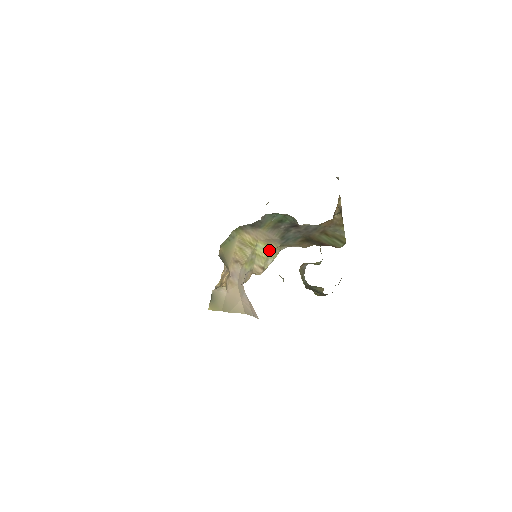
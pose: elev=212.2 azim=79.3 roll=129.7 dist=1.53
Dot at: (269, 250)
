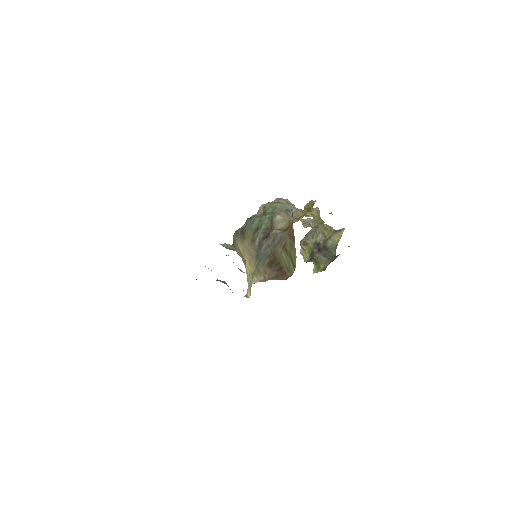
Dot at: (250, 273)
